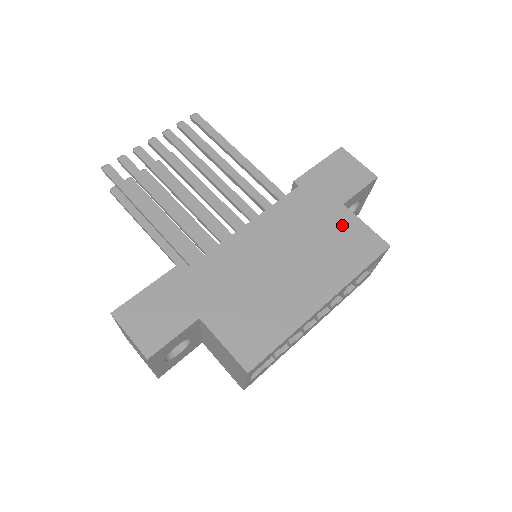
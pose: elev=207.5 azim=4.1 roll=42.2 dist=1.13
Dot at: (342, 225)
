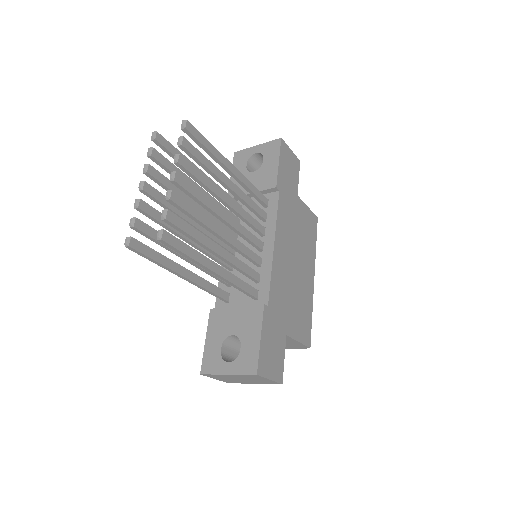
Dot at: (302, 214)
